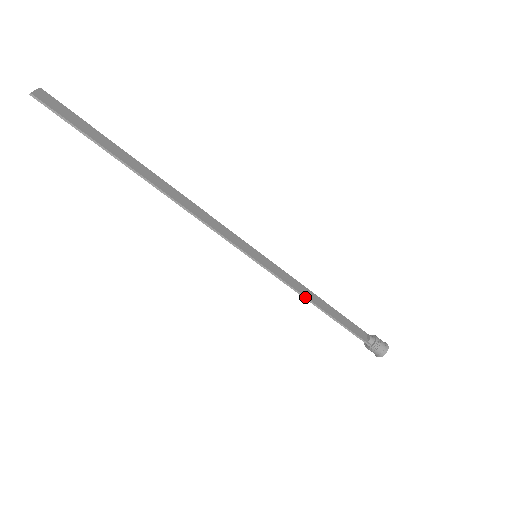
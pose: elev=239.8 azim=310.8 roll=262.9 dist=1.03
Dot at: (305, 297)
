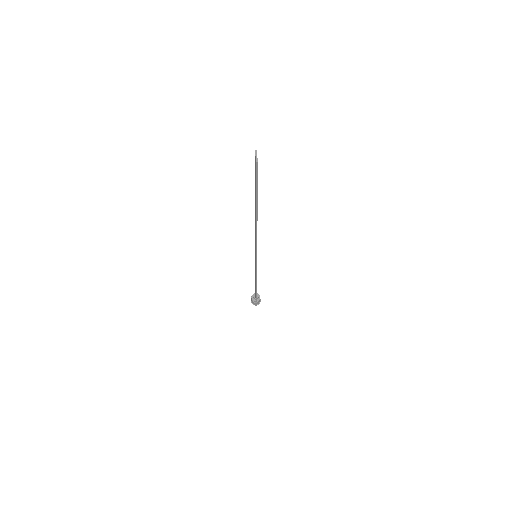
Dot at: occluded
